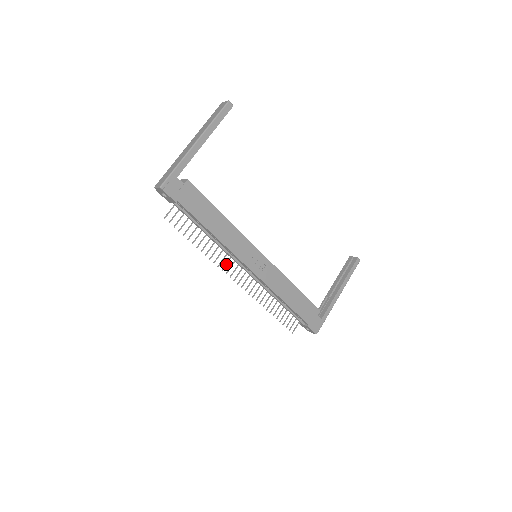
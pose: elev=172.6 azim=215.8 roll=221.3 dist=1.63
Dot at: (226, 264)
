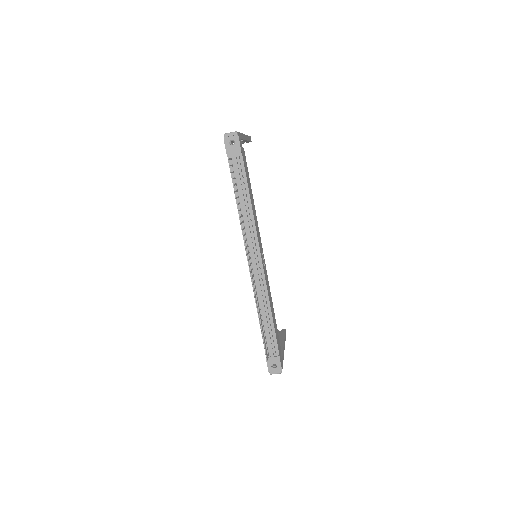
Dot at: occluded
